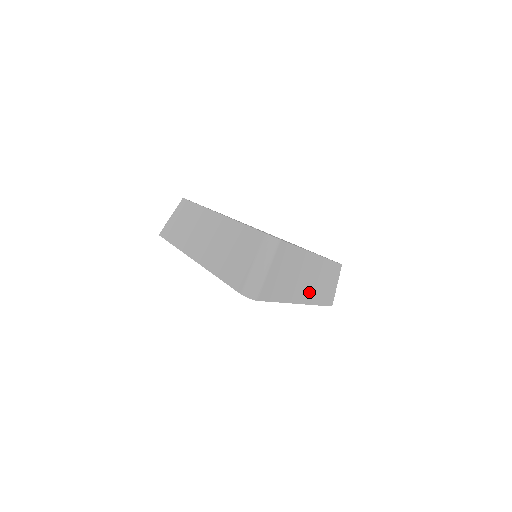
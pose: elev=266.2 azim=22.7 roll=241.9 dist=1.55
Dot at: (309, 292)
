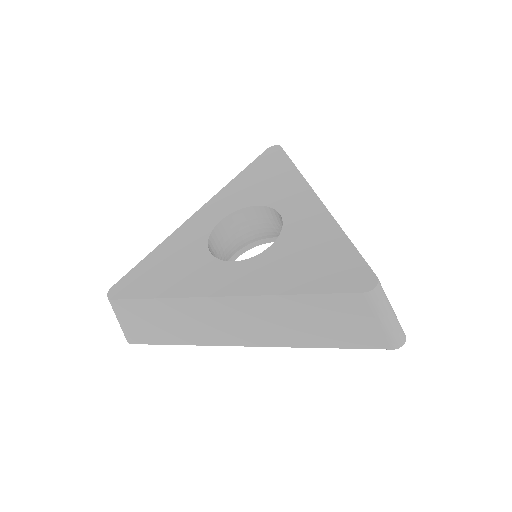
Dot at: occluded
